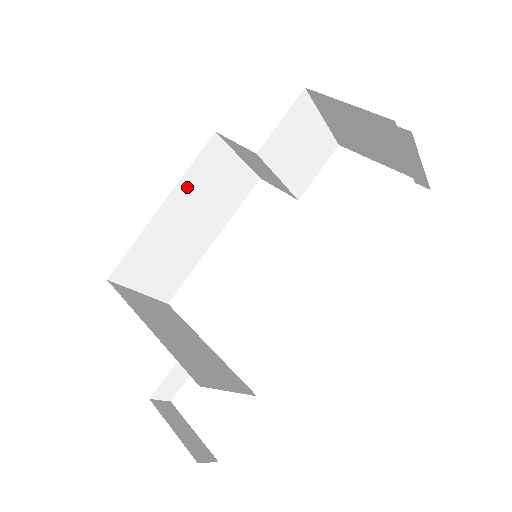
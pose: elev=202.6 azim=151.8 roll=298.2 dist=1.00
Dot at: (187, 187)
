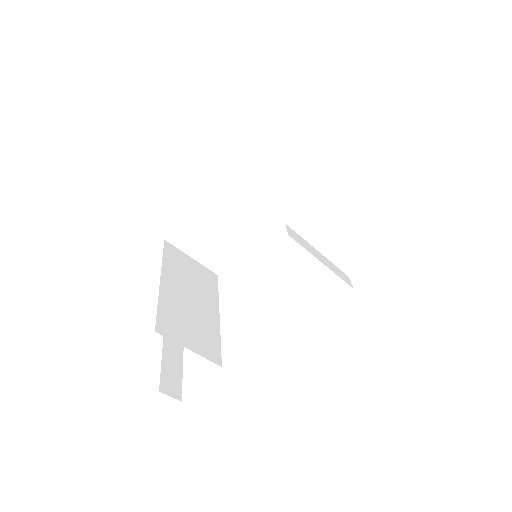
Dot at: (236, 186)
